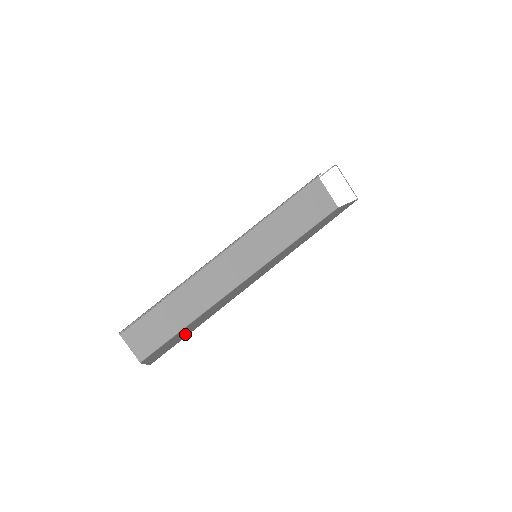
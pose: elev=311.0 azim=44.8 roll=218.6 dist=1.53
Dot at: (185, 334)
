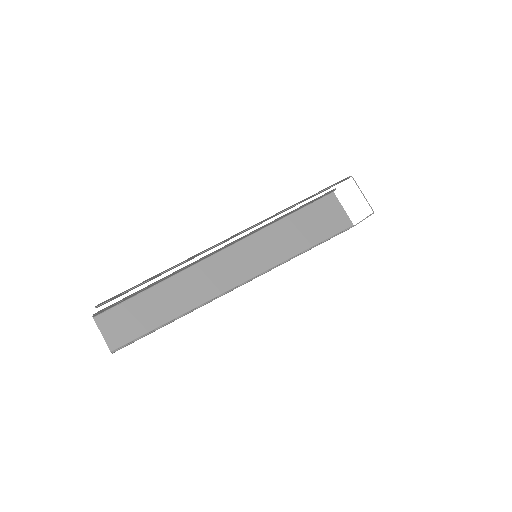
Dot at: occluded
